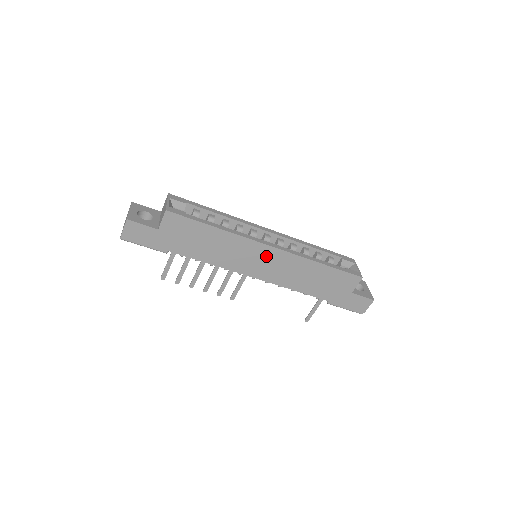
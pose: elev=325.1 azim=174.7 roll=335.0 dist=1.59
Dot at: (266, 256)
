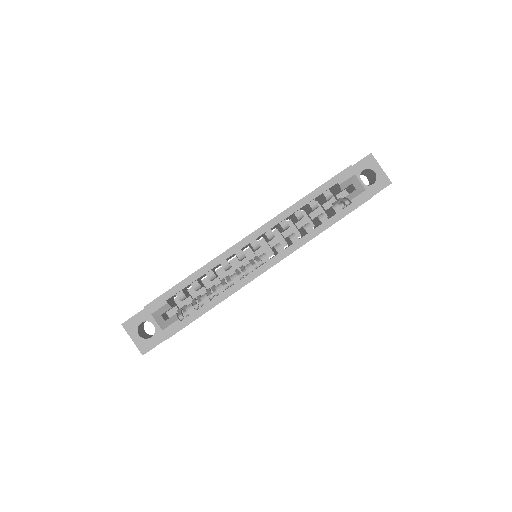
Dot at: occluded
